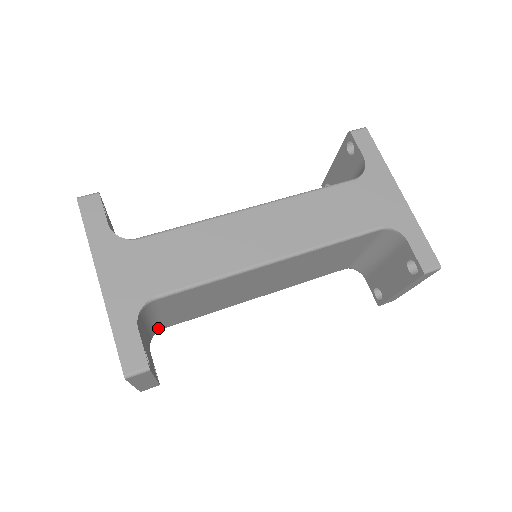
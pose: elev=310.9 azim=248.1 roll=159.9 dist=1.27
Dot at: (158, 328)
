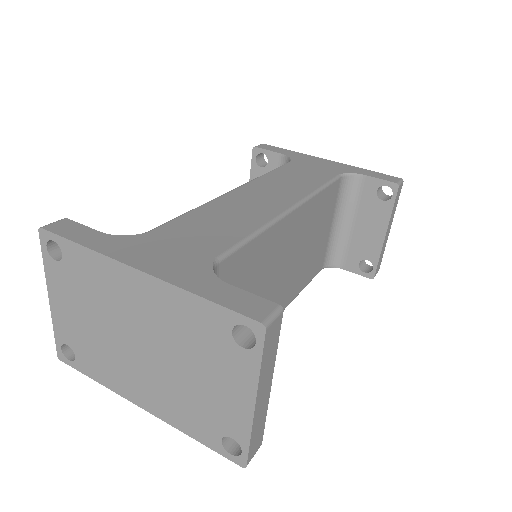
Dot at: occluded
